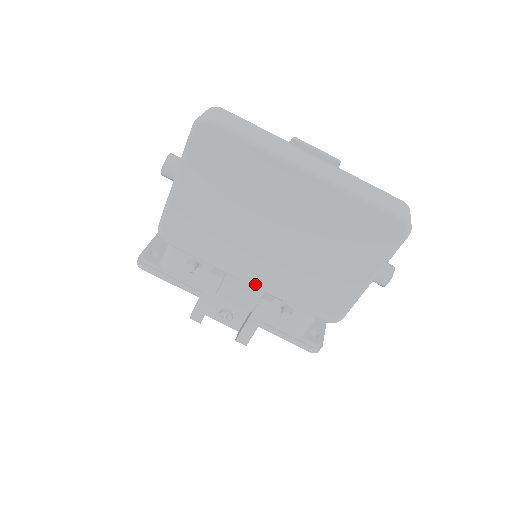
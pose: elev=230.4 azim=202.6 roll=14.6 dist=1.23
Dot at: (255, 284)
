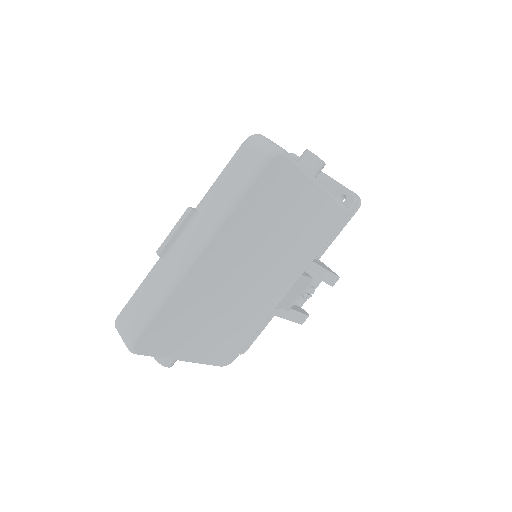
Dot at: (291, 286)
